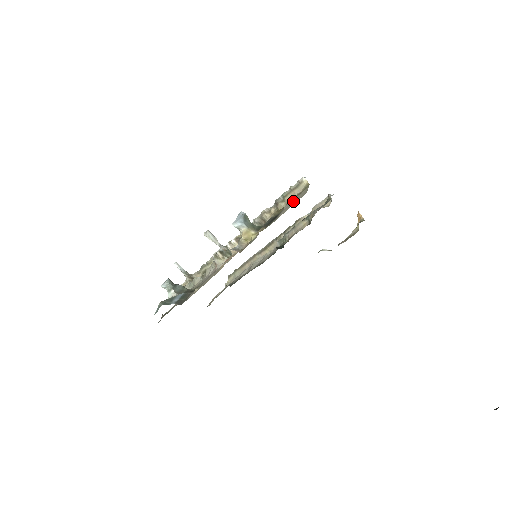
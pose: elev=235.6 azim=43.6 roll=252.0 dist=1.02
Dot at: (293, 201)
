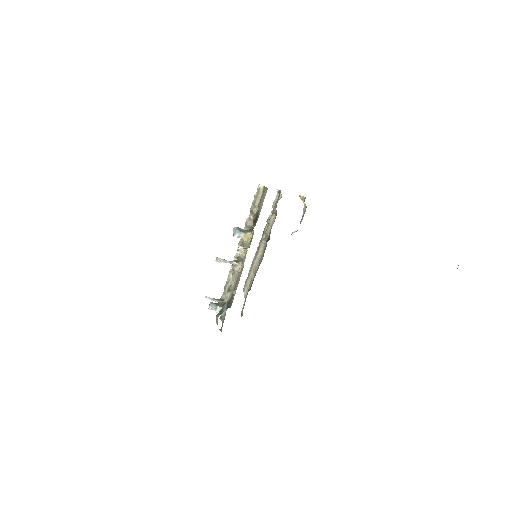
Dot at: (262, 200)
